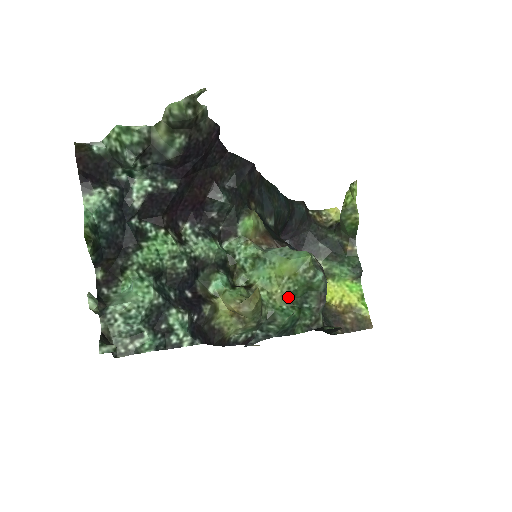
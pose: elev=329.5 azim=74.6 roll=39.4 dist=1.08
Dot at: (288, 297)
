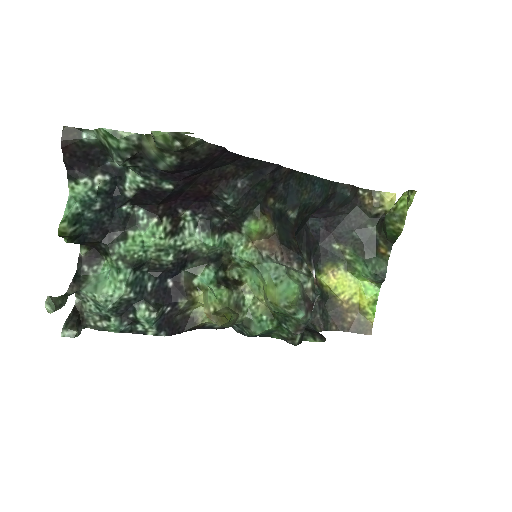
Dot at: (271, 310)
